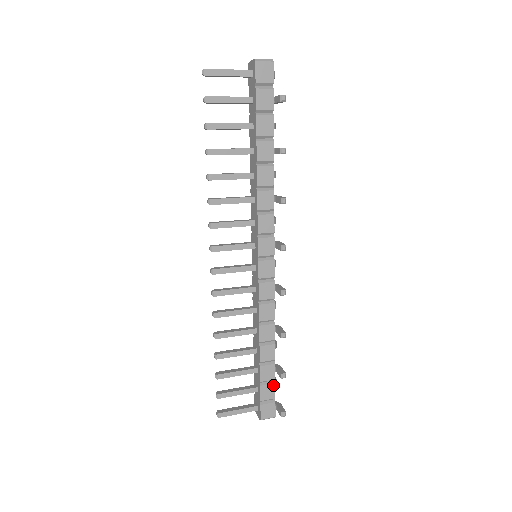
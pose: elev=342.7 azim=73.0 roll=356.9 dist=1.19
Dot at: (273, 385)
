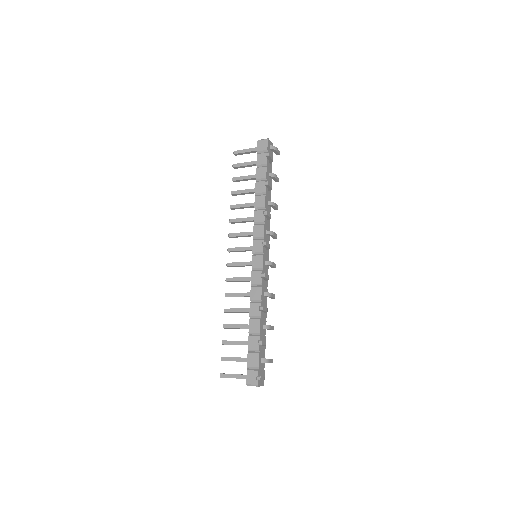
Dot at: (257, 355)
